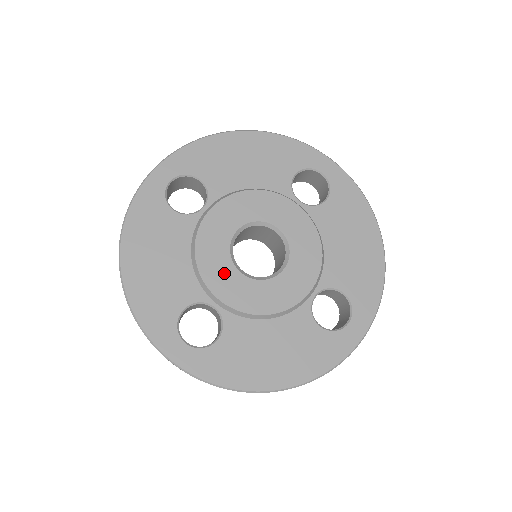
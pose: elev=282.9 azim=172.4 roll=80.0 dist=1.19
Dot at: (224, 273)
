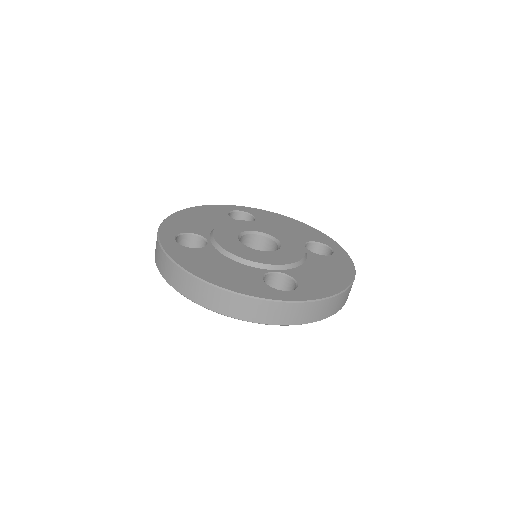
Dot at: (259, 255)
